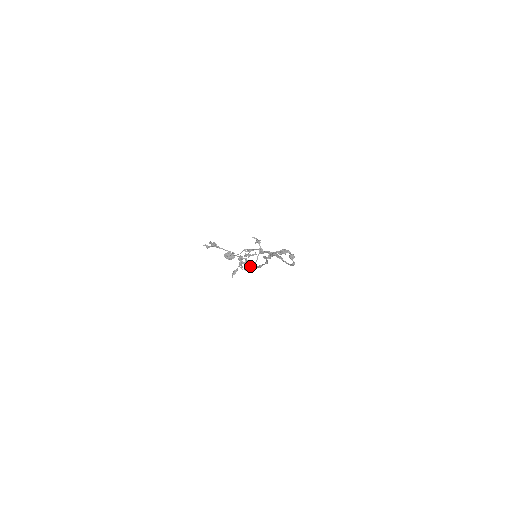
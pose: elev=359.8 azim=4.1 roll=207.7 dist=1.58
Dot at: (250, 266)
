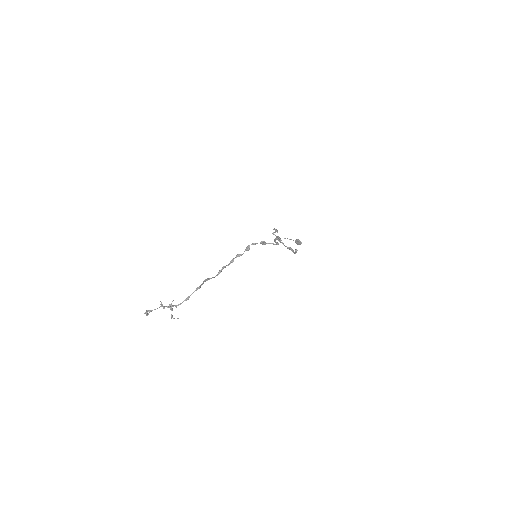
Dot at: (176, 306)
